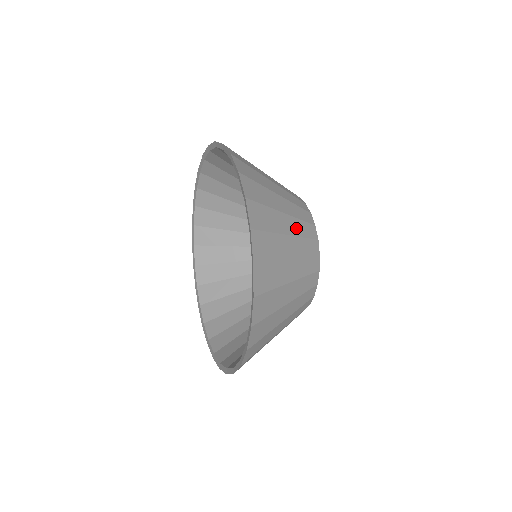
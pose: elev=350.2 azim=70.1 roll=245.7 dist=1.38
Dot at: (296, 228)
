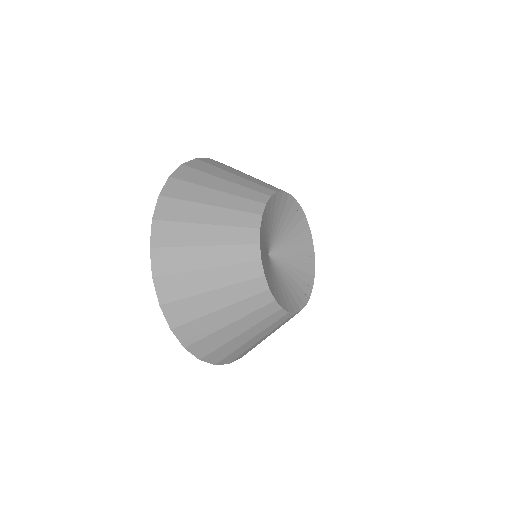
Dot at: (243, 183)
